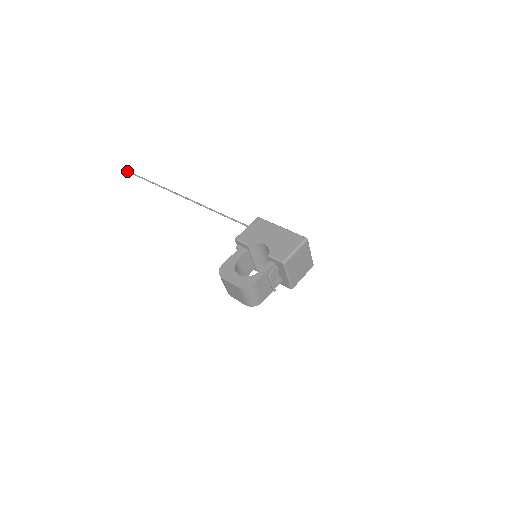
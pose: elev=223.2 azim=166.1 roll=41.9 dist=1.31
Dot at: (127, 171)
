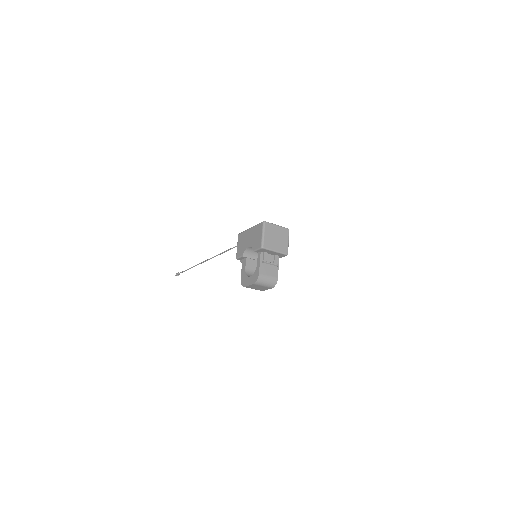
Dot at: (178, 274)
